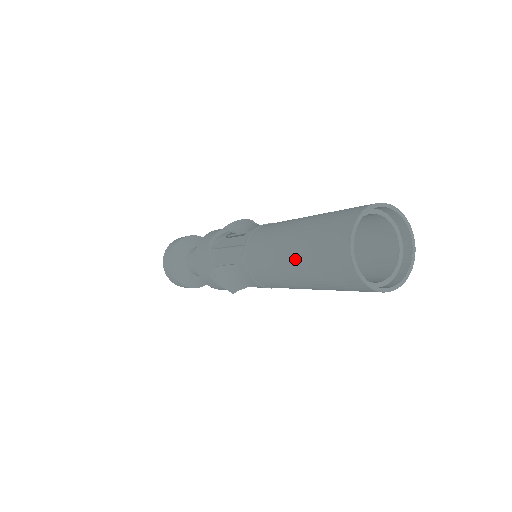
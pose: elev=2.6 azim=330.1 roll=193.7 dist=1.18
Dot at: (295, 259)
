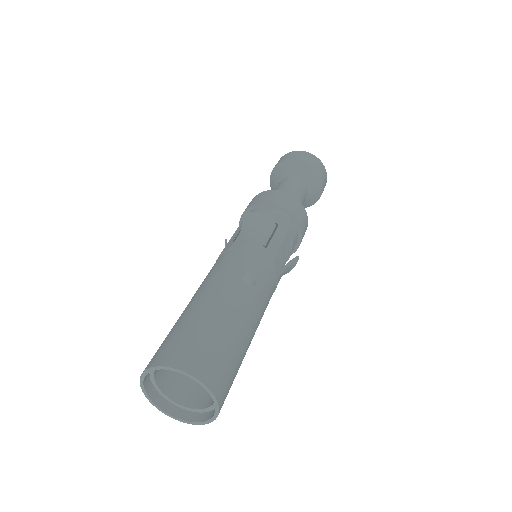
Dot at: occluded
